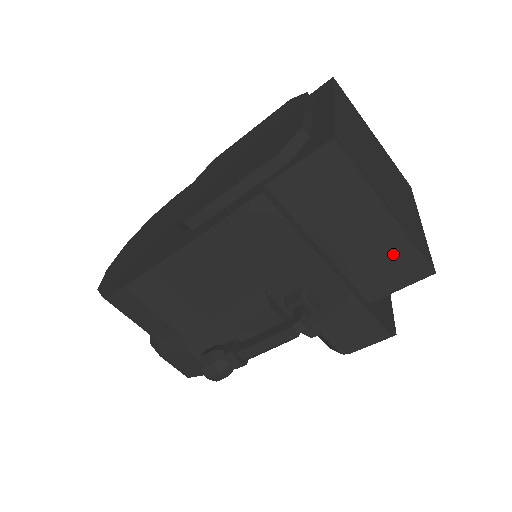
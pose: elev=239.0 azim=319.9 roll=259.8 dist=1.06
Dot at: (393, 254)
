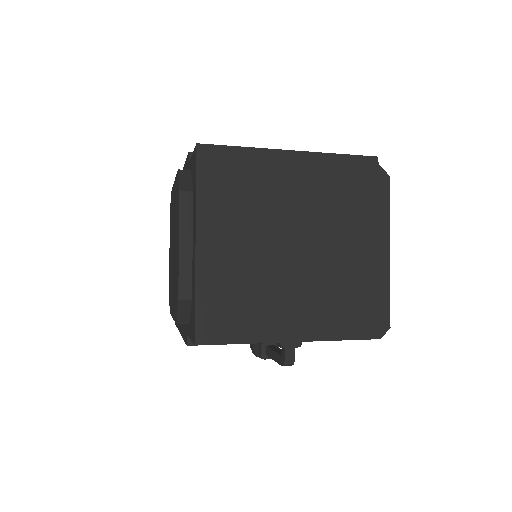
Dot at: occluded
